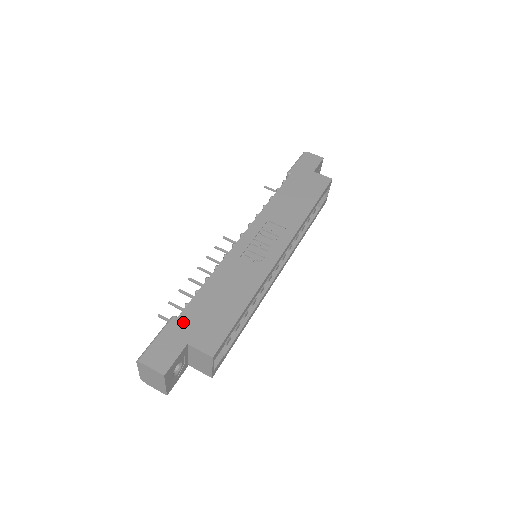
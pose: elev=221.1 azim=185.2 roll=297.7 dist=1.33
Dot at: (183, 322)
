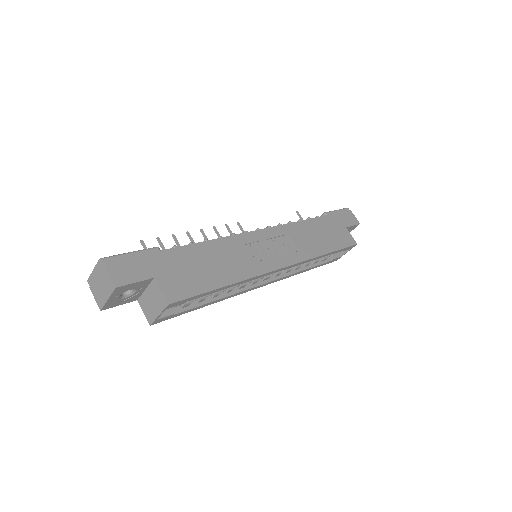
Dot at: (163, 258)
